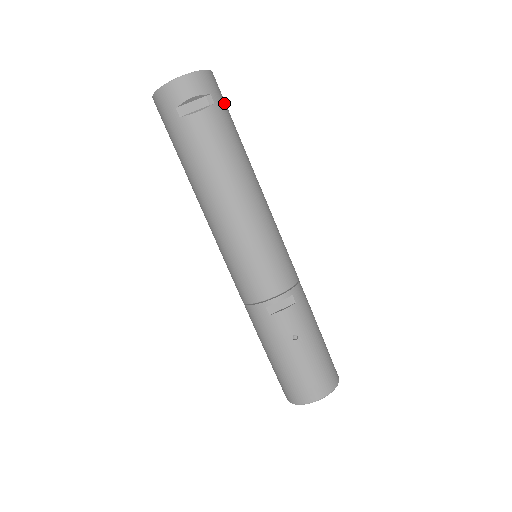
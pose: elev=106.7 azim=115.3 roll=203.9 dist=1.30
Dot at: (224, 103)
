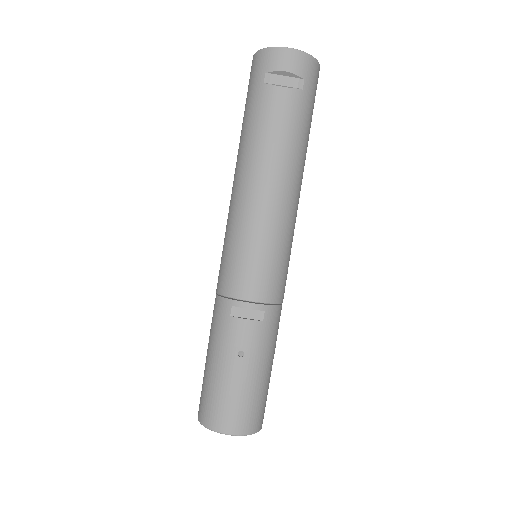
Dot at: (313, 97)
